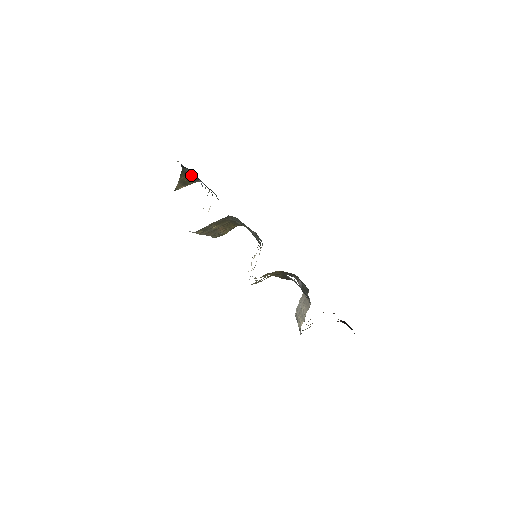
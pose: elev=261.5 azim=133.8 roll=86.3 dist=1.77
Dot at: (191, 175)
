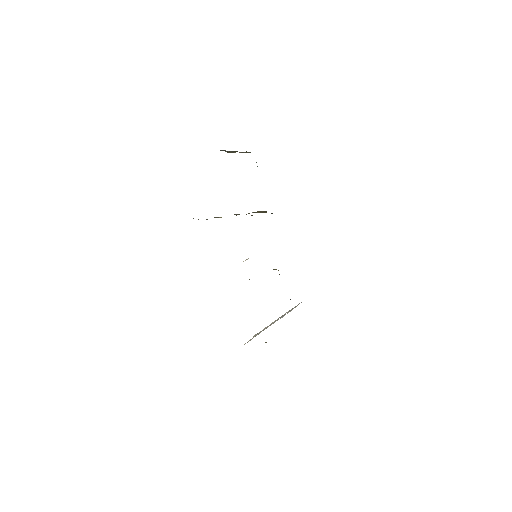
Dot at: occluded
